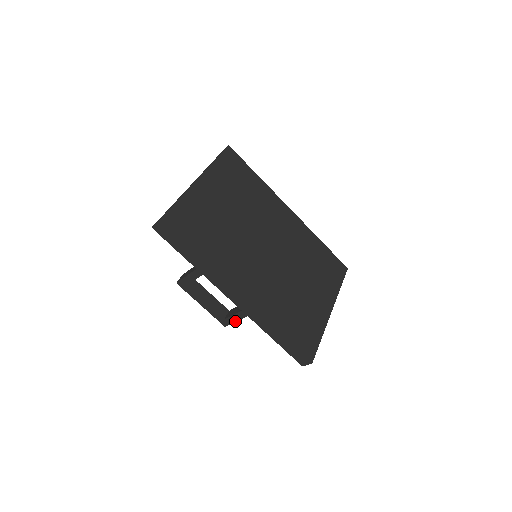
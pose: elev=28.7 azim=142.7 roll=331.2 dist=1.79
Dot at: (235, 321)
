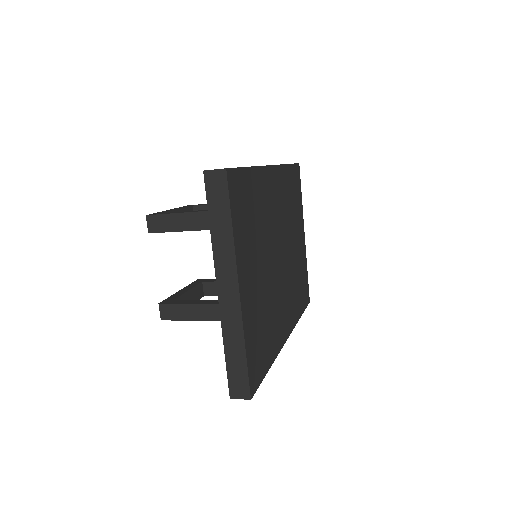
Dot at: occluded
